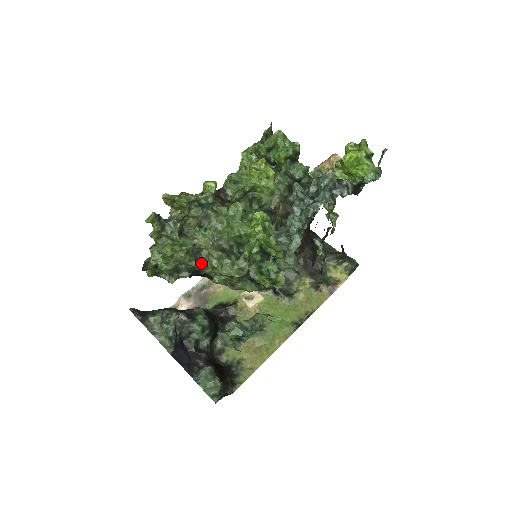
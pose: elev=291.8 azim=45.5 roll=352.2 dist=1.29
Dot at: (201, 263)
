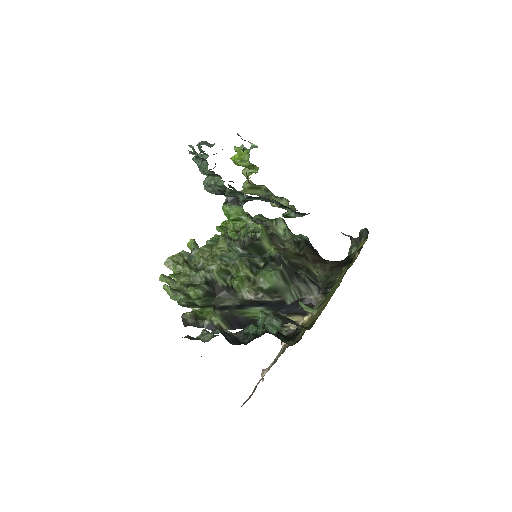
Dot at: (206, 269)
